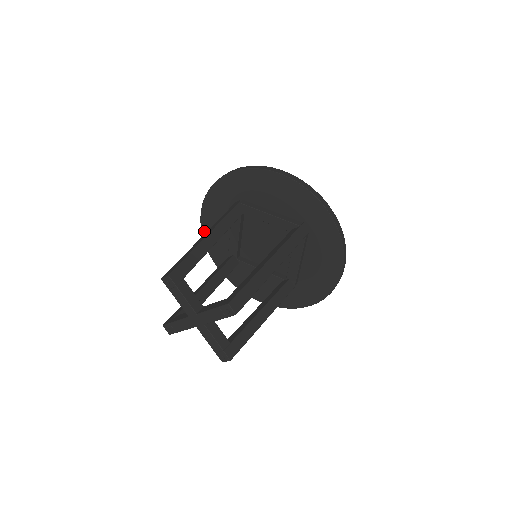
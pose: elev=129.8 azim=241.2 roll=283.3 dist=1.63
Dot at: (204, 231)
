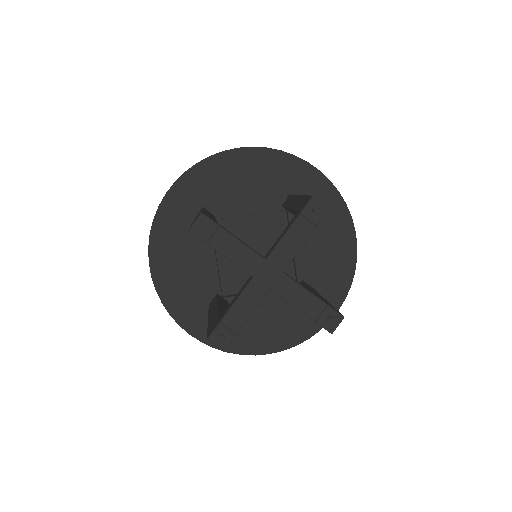
Dot at: (161, 289)
